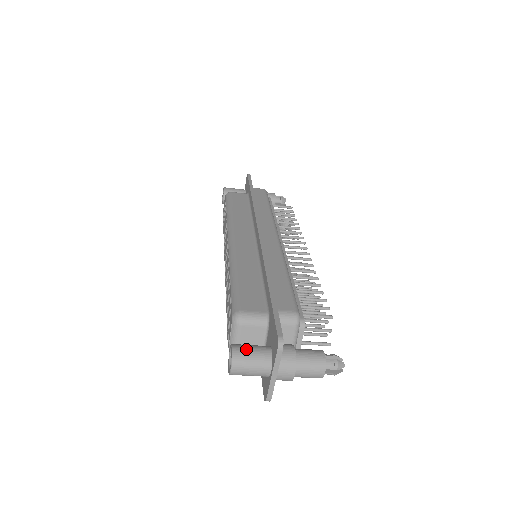
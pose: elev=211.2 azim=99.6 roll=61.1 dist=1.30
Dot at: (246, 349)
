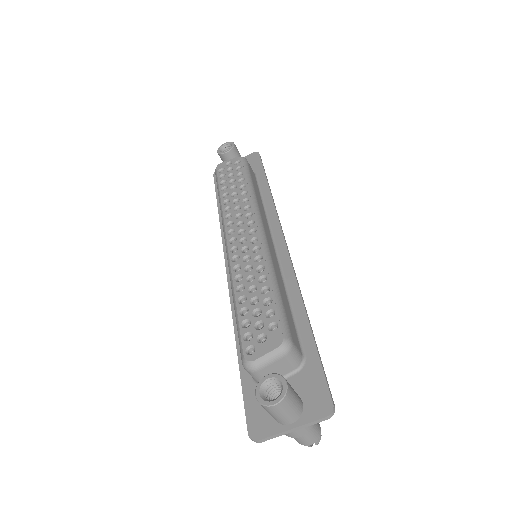
Dot at: (293, 391)
